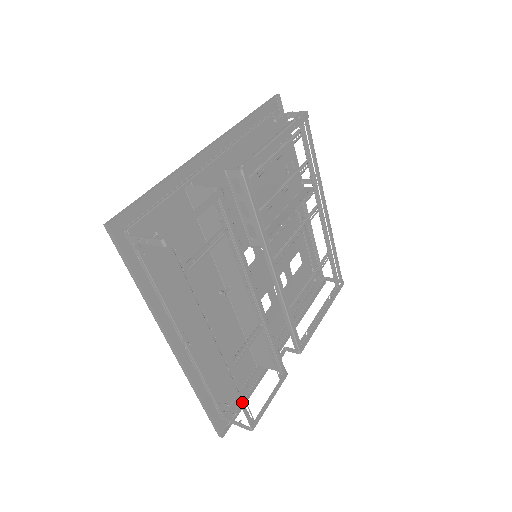
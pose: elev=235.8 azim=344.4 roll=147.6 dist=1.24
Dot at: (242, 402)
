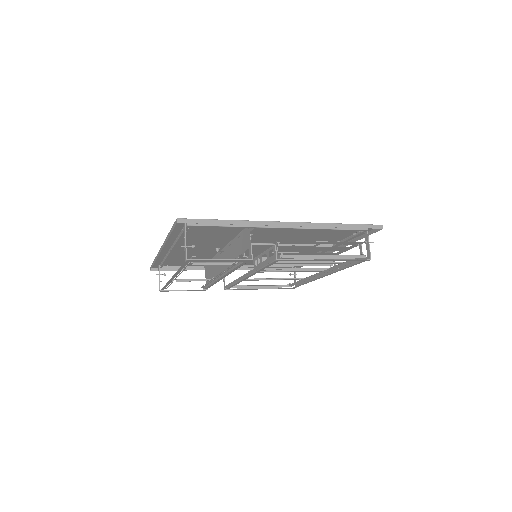
Dot at: occluded
